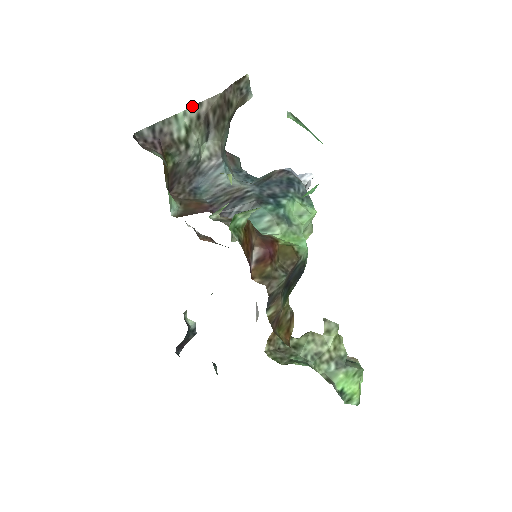
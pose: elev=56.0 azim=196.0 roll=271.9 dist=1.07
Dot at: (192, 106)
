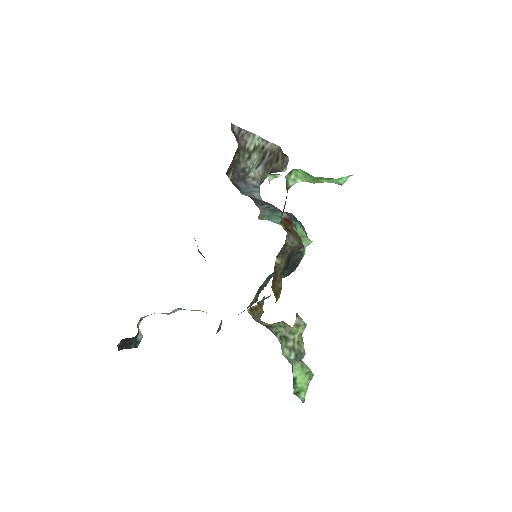
Dot at: (263, 139)
